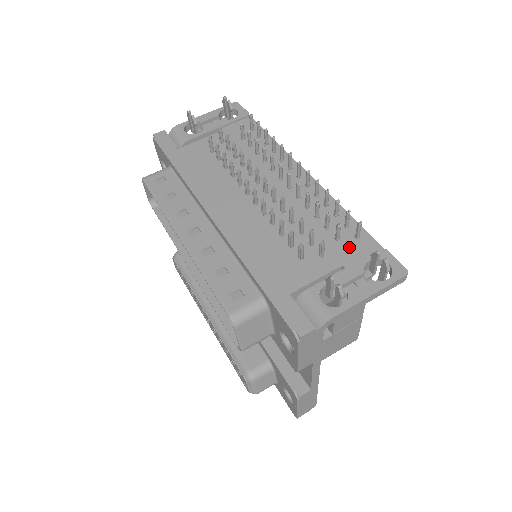
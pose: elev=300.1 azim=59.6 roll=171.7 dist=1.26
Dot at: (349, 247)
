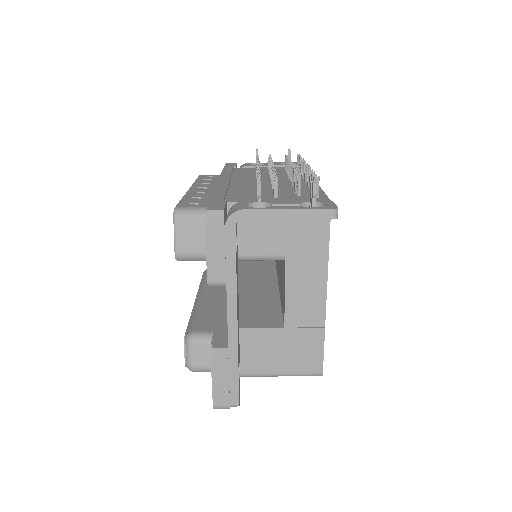
Dot at: (303, 198)
